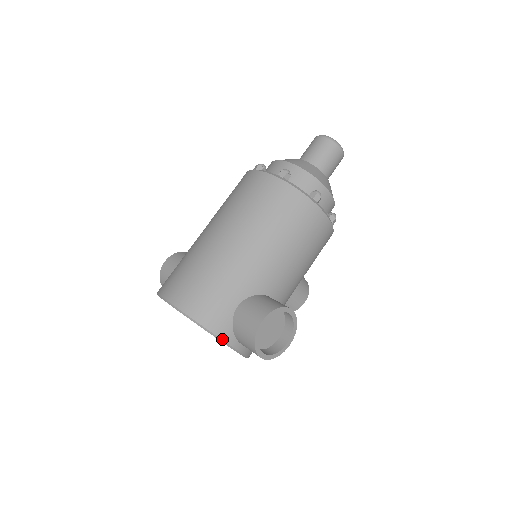
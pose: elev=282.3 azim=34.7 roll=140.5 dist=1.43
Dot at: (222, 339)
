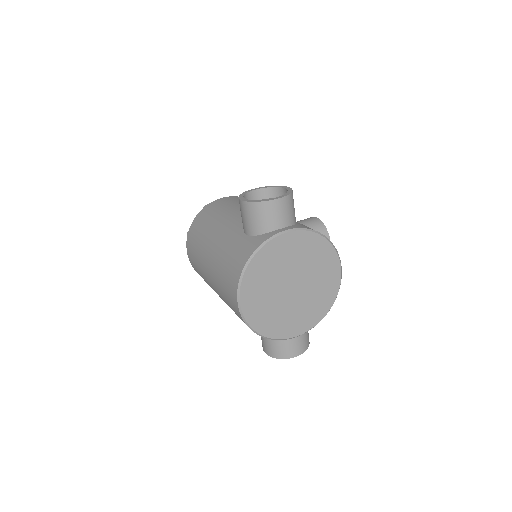
Dot at: (266, 240)
